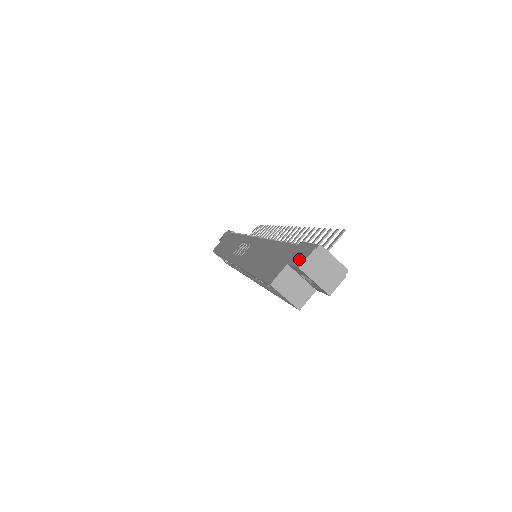
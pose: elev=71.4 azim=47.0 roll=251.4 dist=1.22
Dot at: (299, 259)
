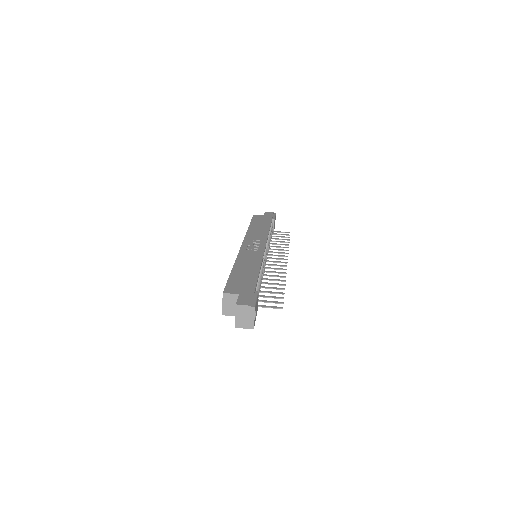
Dot at: (243, 300)
